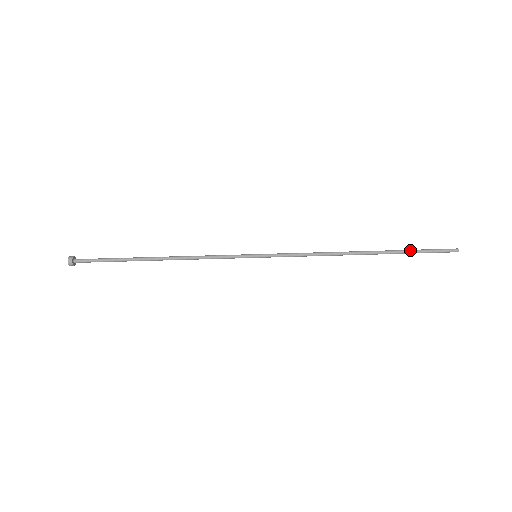
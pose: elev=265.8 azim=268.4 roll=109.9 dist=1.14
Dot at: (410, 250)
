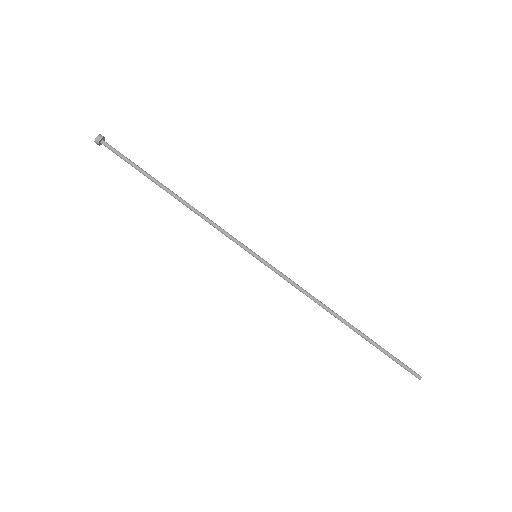
Dot at: (383, 348)
